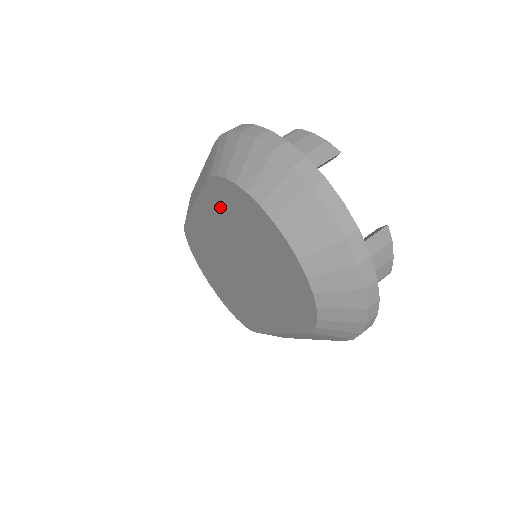
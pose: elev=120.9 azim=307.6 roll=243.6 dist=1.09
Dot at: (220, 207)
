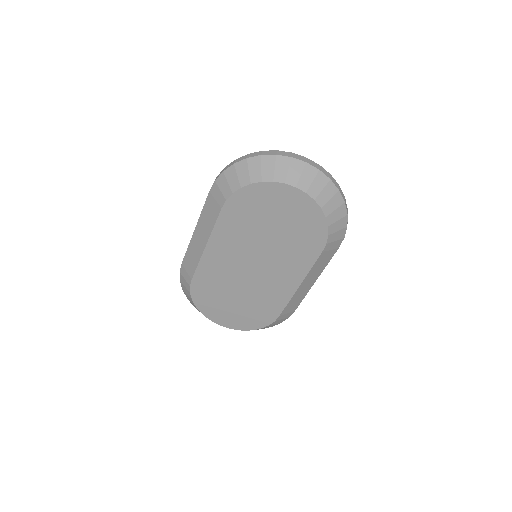
Dot at: (236, 218)
